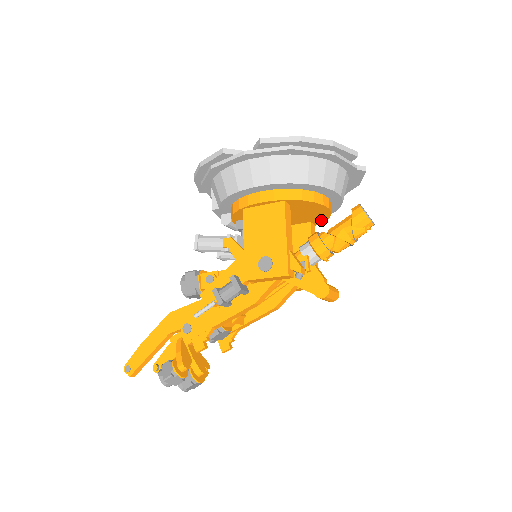
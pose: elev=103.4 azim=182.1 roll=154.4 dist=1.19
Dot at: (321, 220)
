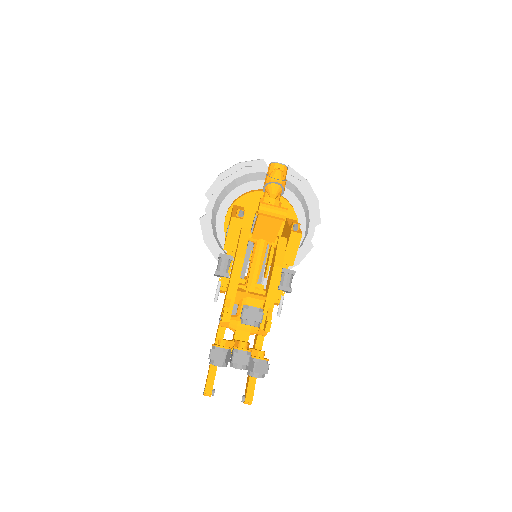
Dot at: (290, 210)
